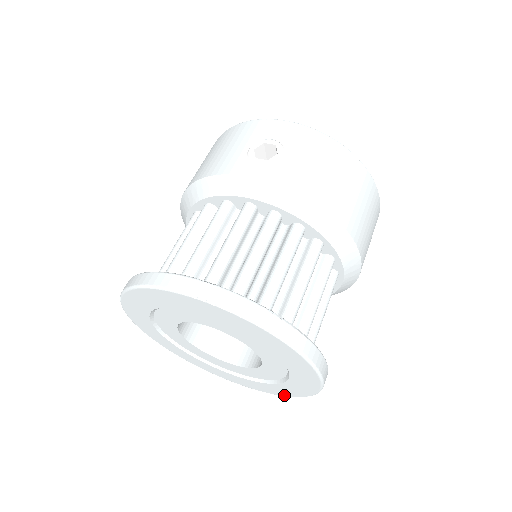
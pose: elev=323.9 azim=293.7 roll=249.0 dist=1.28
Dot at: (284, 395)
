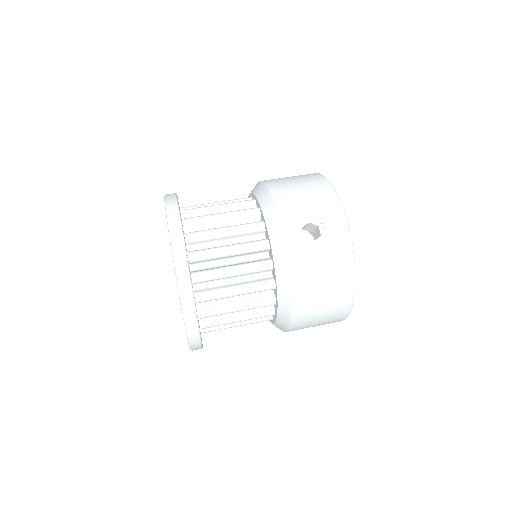
Dot at: occluded
